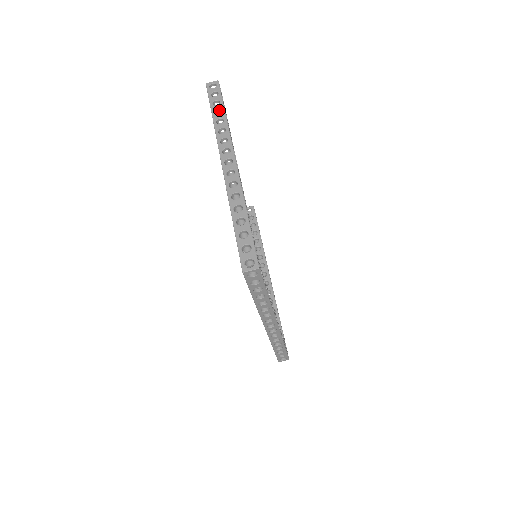
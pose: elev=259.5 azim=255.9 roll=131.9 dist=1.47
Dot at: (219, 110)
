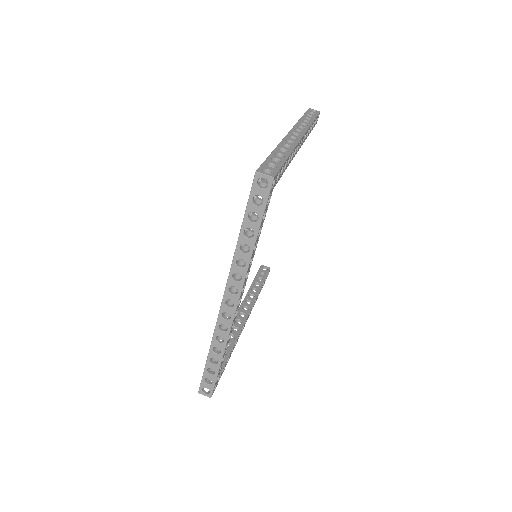
Dot at: (309, 119)
